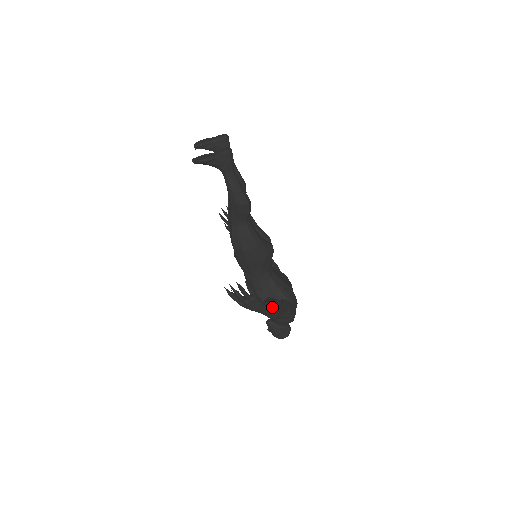
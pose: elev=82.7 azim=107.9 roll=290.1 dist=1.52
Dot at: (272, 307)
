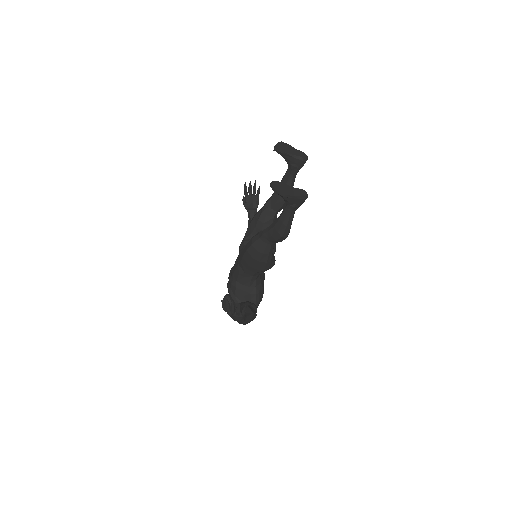
Dot at: (247, 320)
